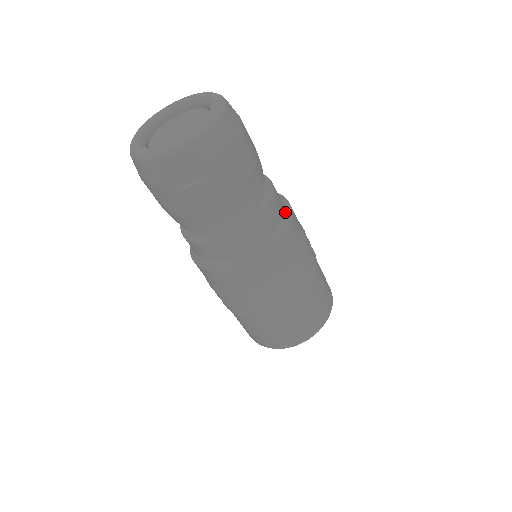
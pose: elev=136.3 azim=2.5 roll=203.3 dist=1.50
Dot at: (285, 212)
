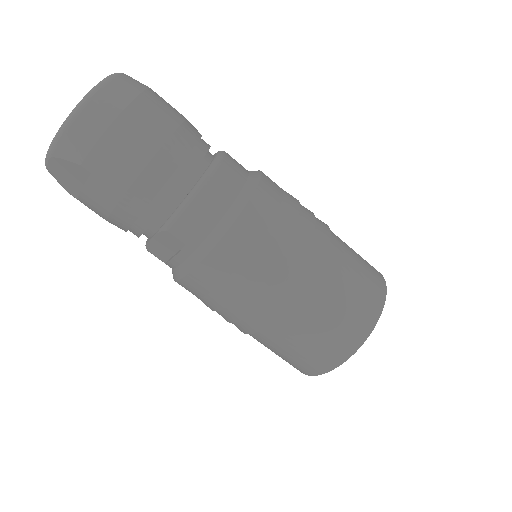
Dot at: (239, 199)
